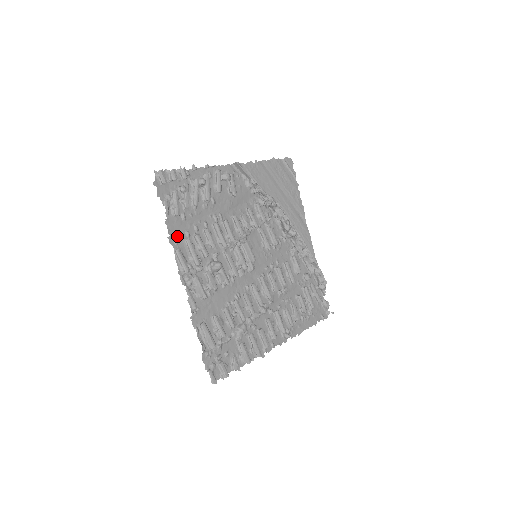
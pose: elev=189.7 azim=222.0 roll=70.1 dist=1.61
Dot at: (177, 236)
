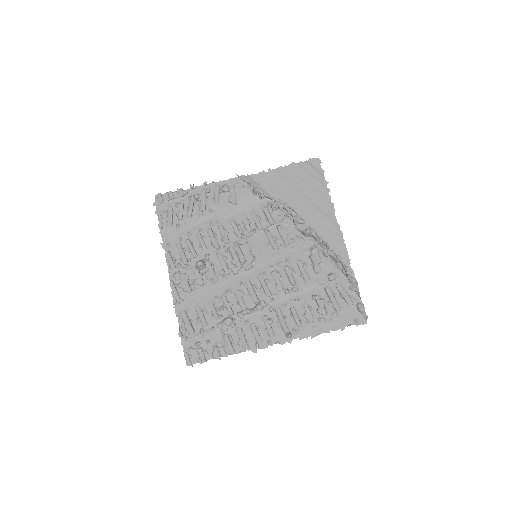
Dot at: (170, 242)
